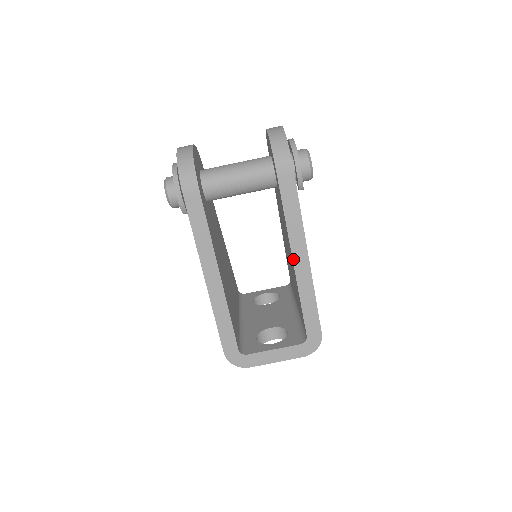
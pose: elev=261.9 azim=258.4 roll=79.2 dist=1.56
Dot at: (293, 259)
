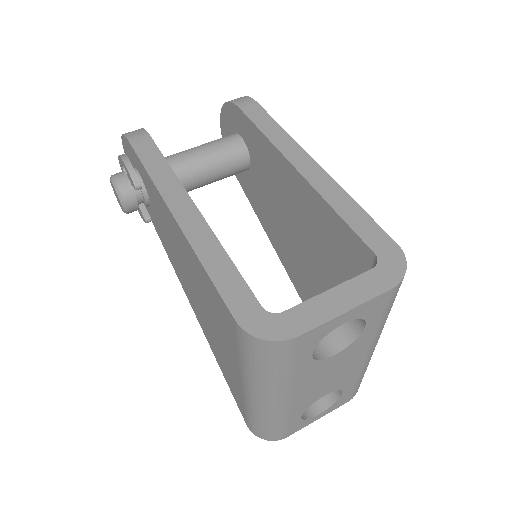
Dot at: (295, 167)
